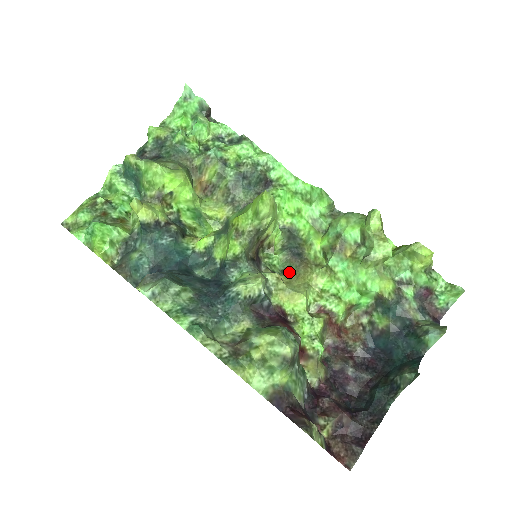
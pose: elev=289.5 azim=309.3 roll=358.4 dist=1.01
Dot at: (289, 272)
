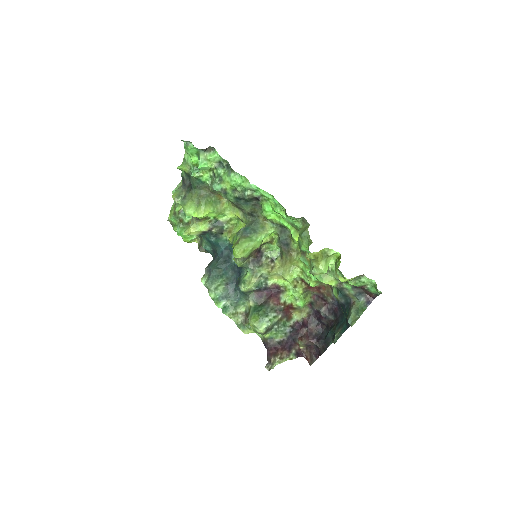
Dot at: (282, 258)
